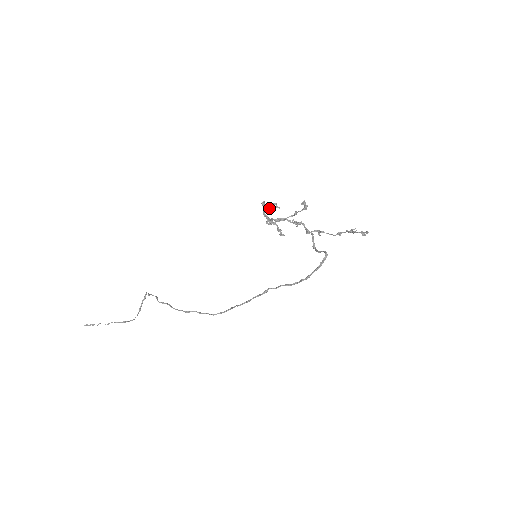
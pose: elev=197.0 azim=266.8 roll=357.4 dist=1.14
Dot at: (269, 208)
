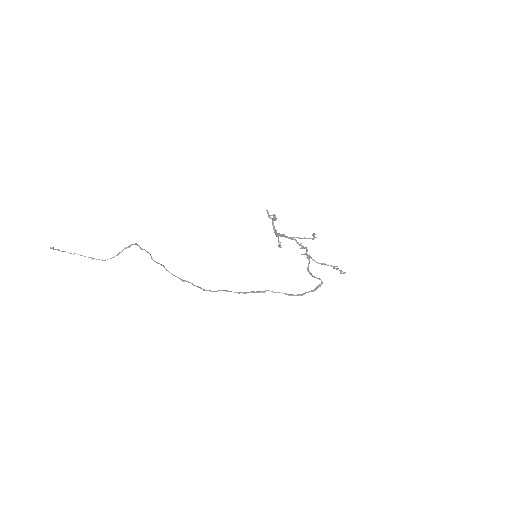
Dot at: (275, 220)
